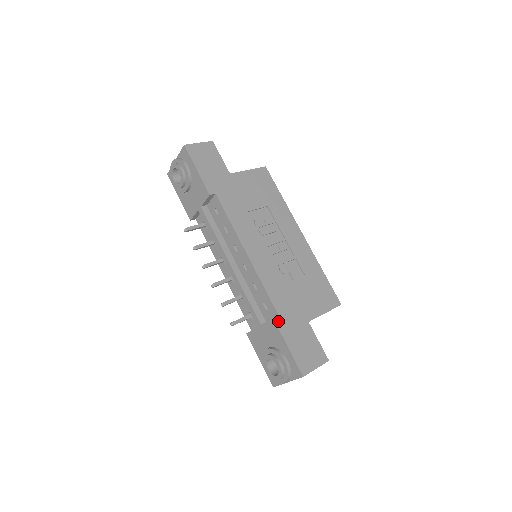
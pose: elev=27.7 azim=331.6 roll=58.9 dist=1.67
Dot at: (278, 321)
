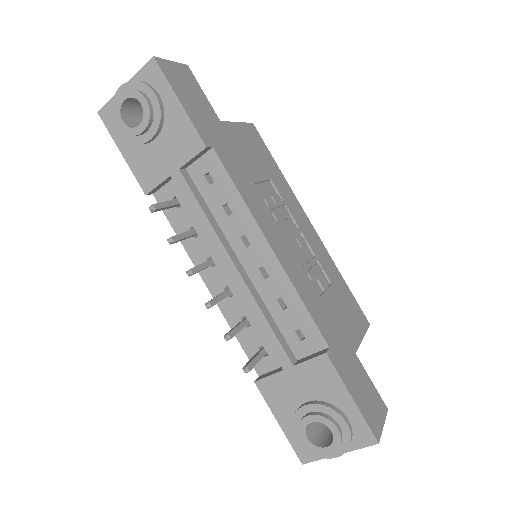
Dot at: (332, 357)
